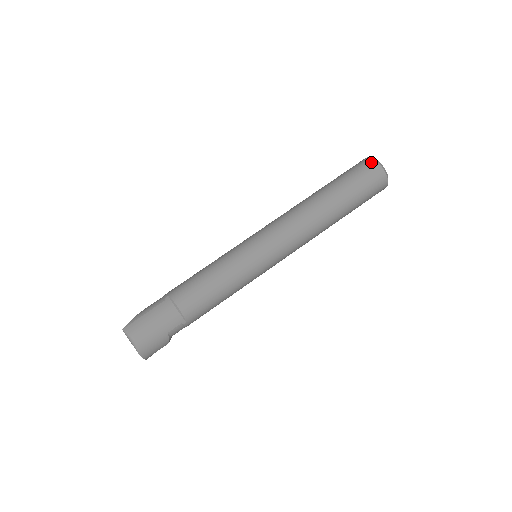
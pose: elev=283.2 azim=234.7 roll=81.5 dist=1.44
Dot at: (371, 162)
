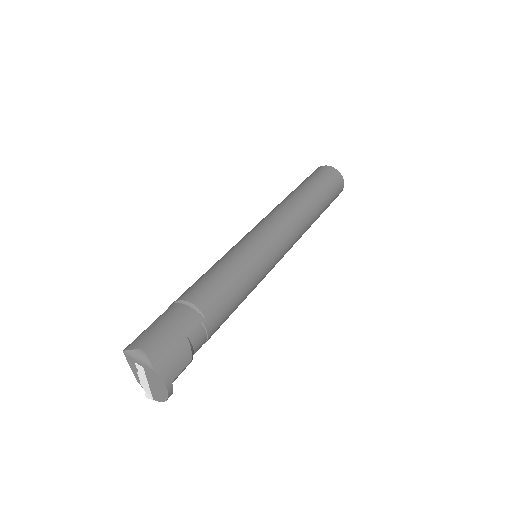
Dot at: (319, 168)
